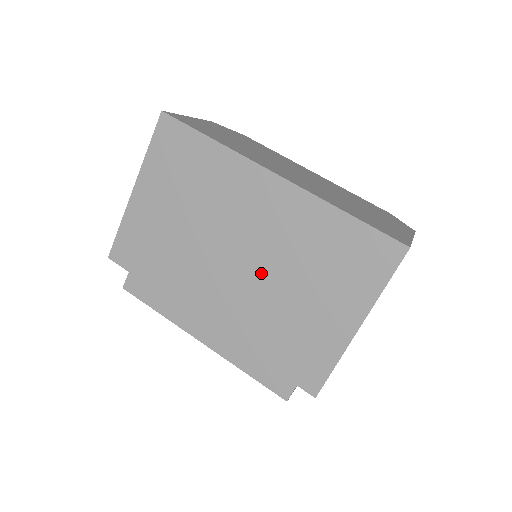
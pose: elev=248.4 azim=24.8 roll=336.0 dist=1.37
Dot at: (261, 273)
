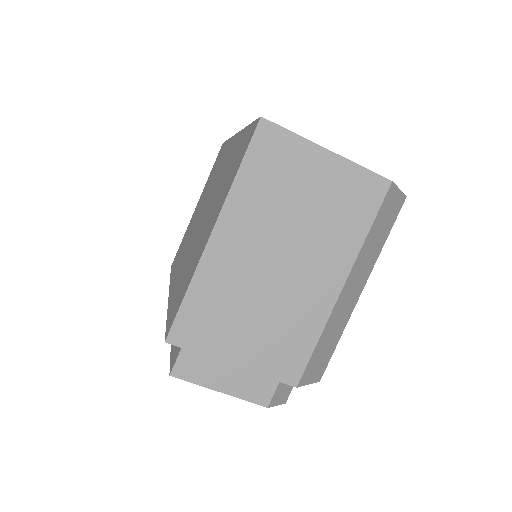
Dot at: (201, 223)
